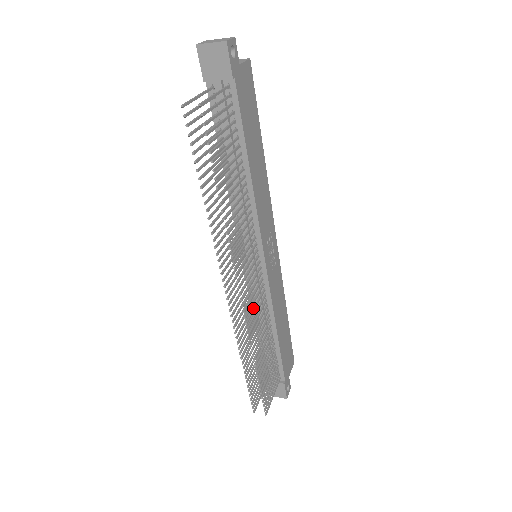
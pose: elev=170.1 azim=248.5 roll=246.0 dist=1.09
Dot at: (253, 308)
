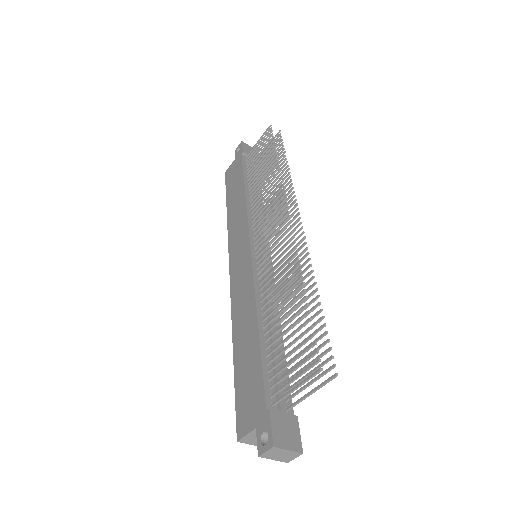
Dot at: (290, 256)
